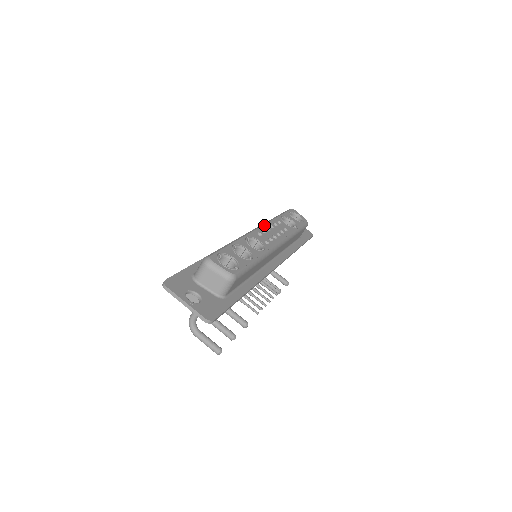
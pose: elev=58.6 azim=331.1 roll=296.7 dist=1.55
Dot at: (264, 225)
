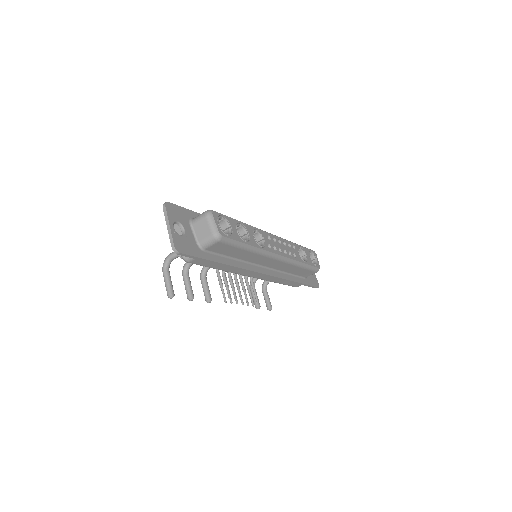
Dot at: (279, 237)
